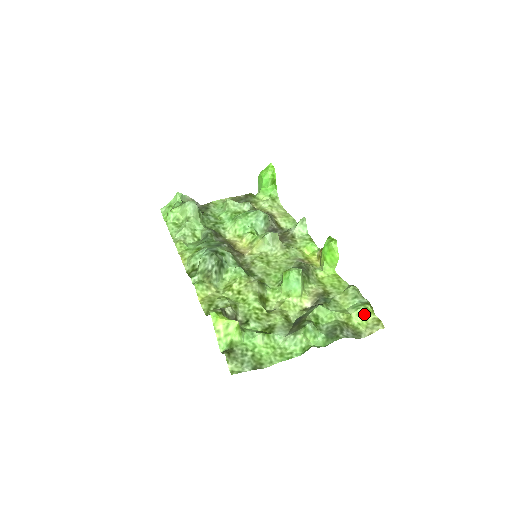
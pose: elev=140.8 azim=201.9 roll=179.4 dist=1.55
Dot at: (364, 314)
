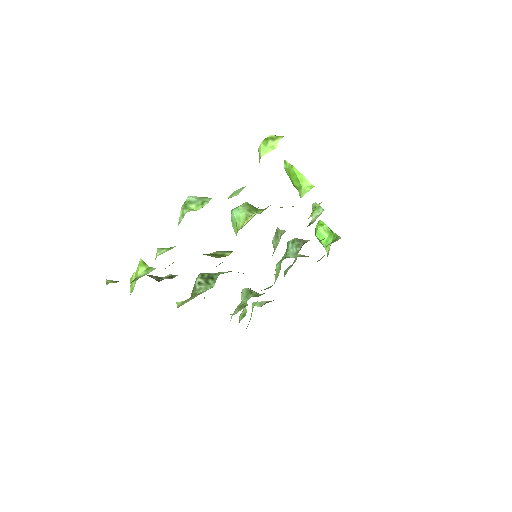
Dot at: (266, 146)
